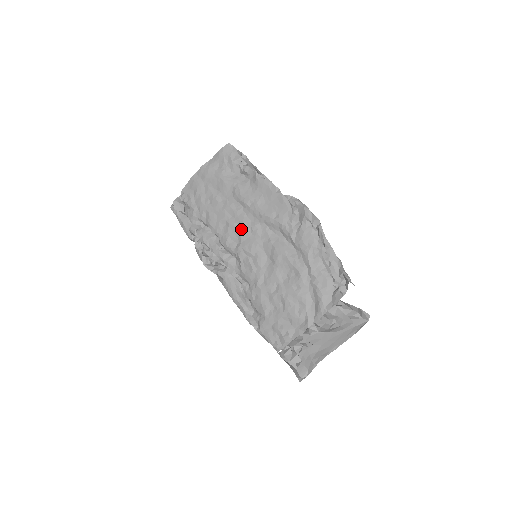
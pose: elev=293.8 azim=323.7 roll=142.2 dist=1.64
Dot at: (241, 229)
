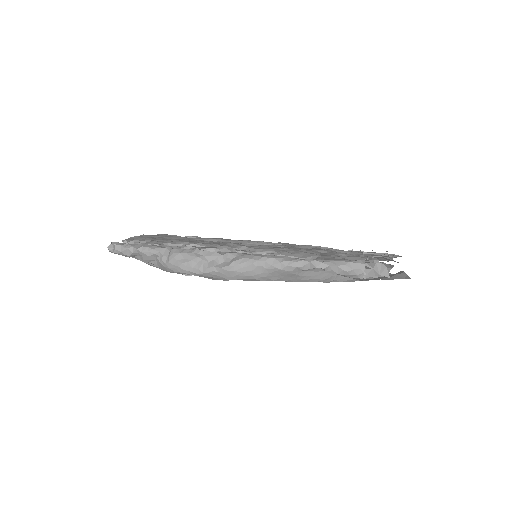
Dot at: (227, 242)
